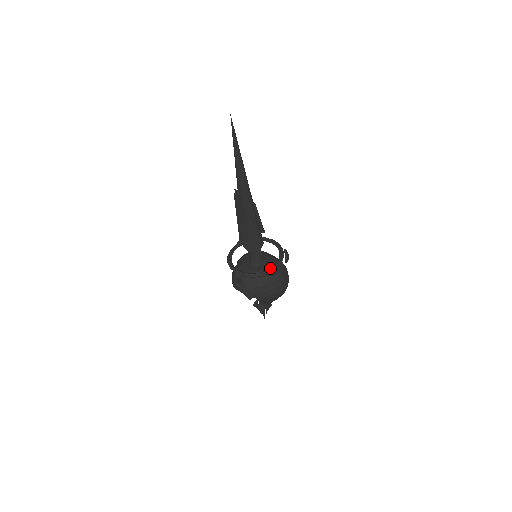
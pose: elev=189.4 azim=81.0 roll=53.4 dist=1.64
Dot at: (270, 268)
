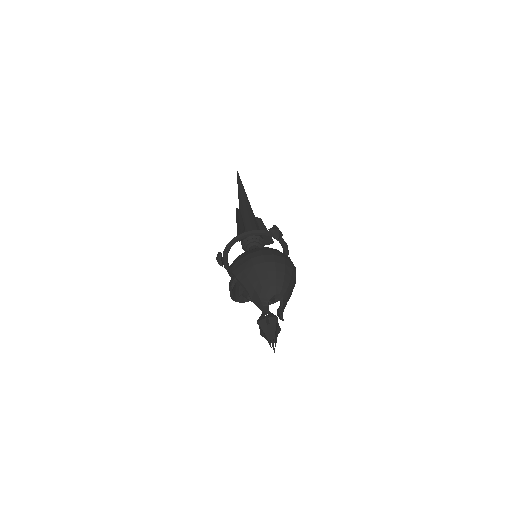
Dot at: (248, 234)
